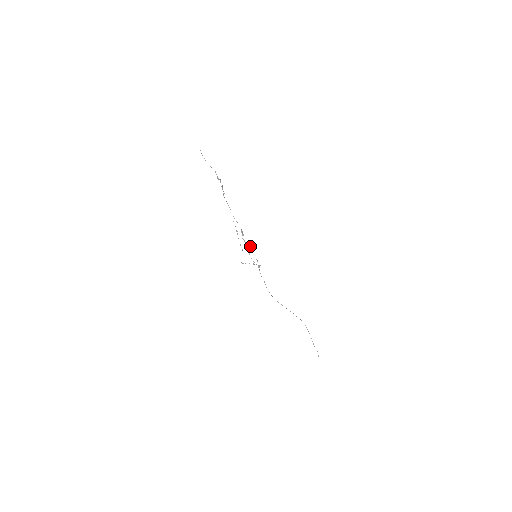
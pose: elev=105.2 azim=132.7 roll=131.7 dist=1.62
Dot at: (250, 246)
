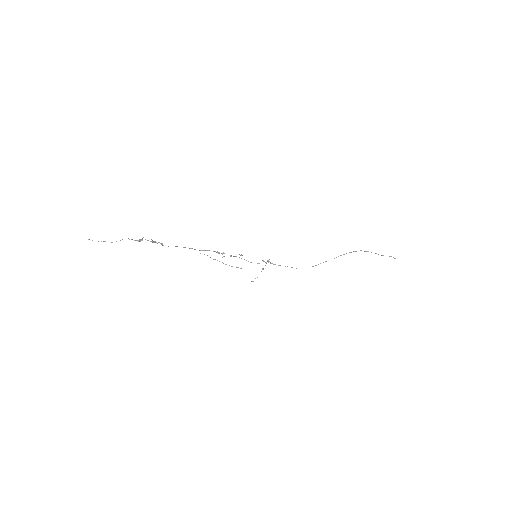
Dot at: occluded
